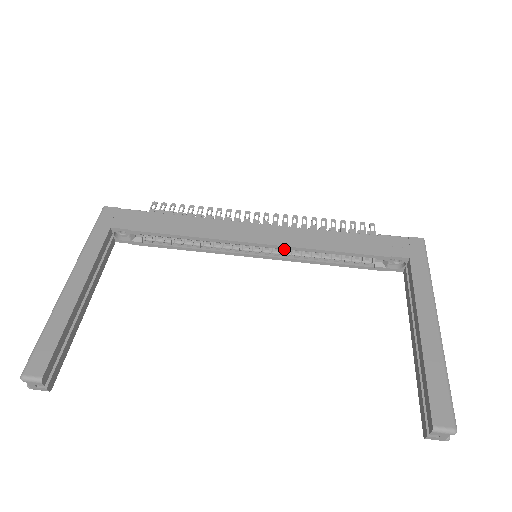
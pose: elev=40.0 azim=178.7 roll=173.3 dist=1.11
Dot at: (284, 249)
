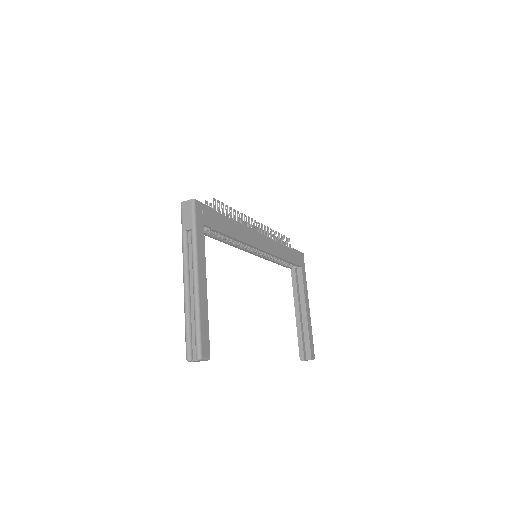
Dot at: occluded
